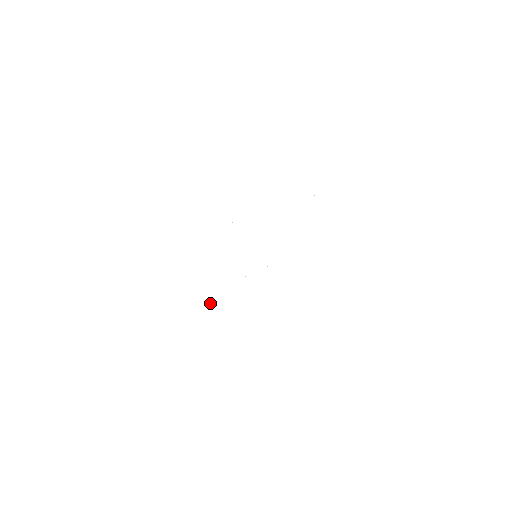
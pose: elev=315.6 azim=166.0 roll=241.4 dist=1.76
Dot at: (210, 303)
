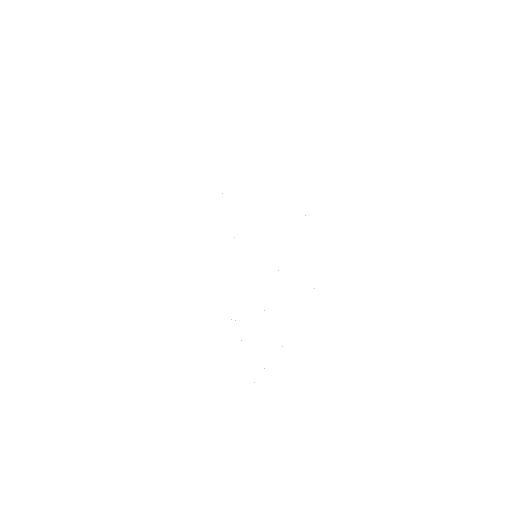
Dot at: occluded
